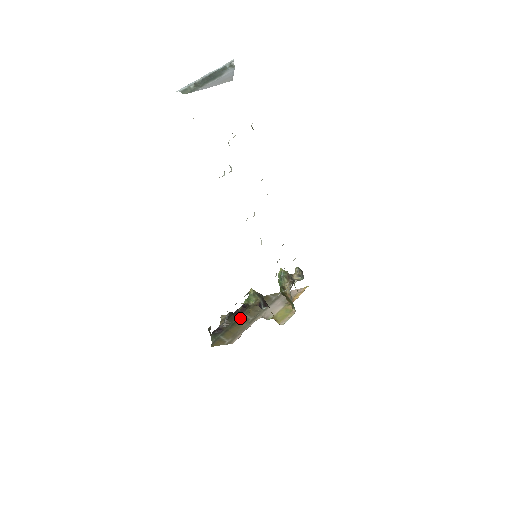
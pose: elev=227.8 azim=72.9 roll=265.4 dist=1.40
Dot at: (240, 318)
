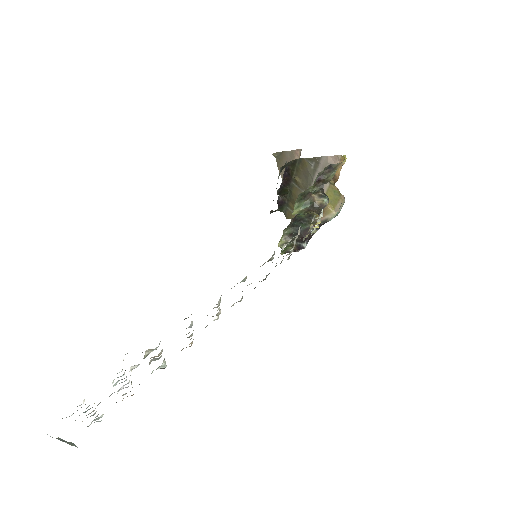
Dot at: (292, 189)
